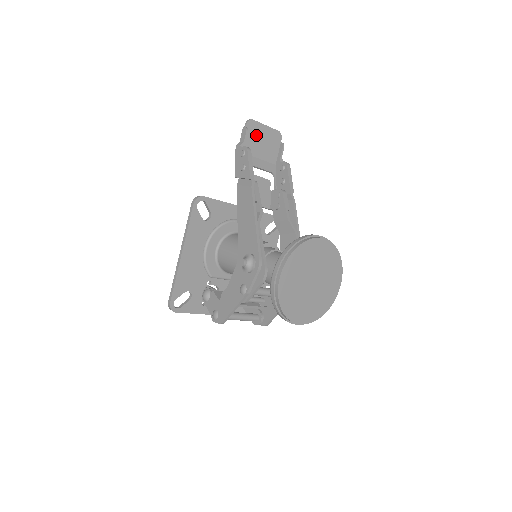
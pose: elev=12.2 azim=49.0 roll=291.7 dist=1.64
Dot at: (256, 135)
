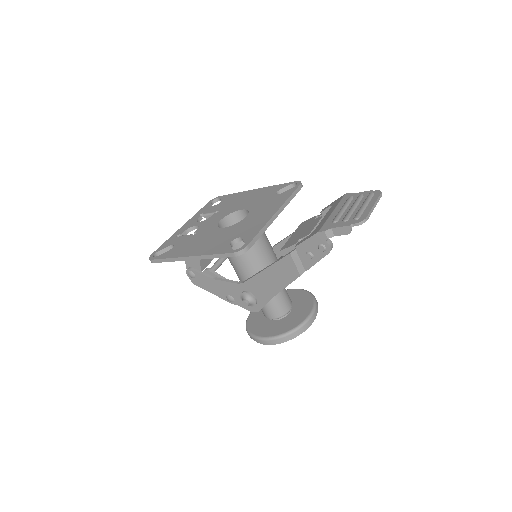
Dot at: (354, 216)
